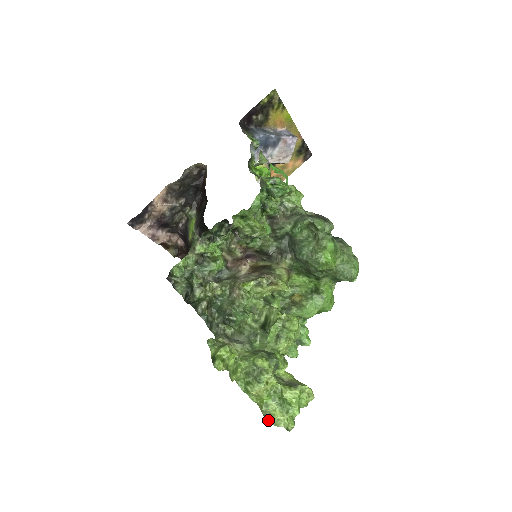
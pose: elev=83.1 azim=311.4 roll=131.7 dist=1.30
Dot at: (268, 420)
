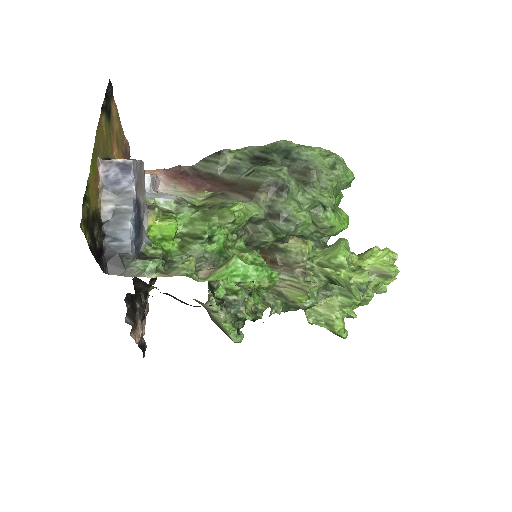
Dot at: occluded
